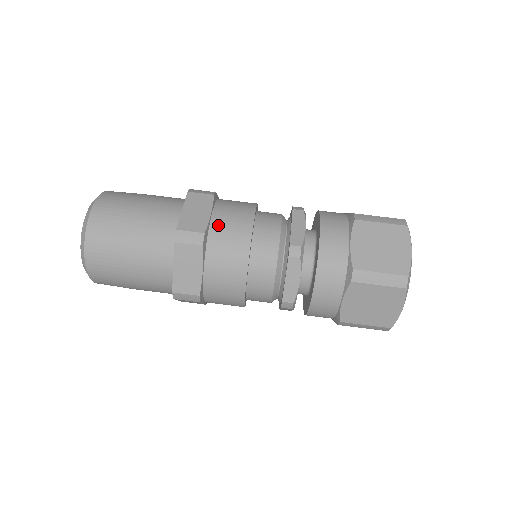
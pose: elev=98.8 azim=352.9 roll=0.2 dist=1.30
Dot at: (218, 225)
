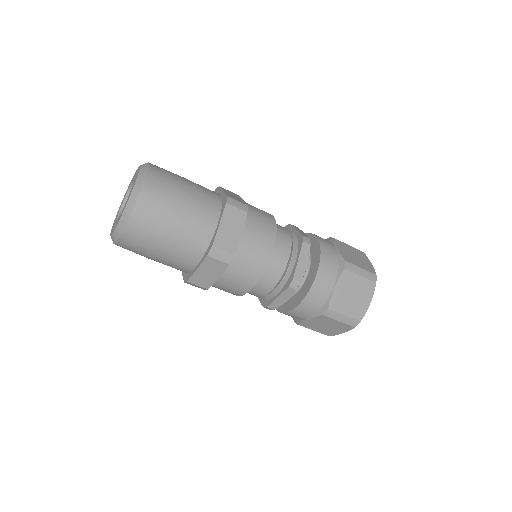
Dot at: (251, 208)
